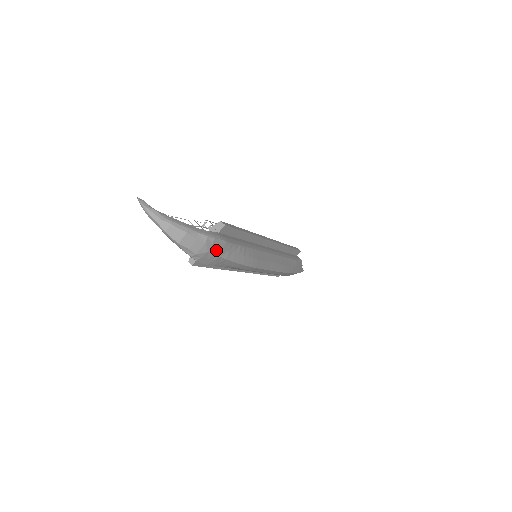
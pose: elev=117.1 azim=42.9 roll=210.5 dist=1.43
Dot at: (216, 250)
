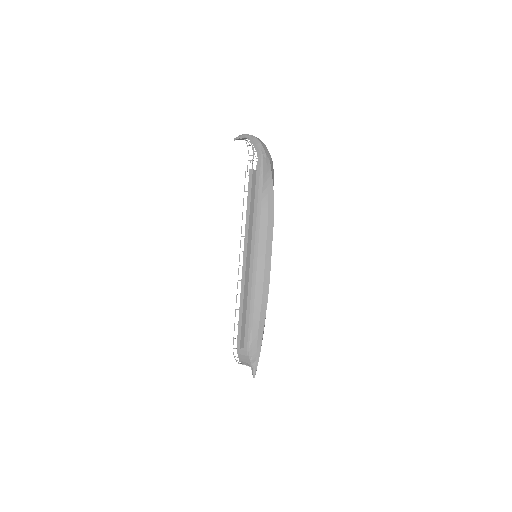
Dot at: (271, 168)
